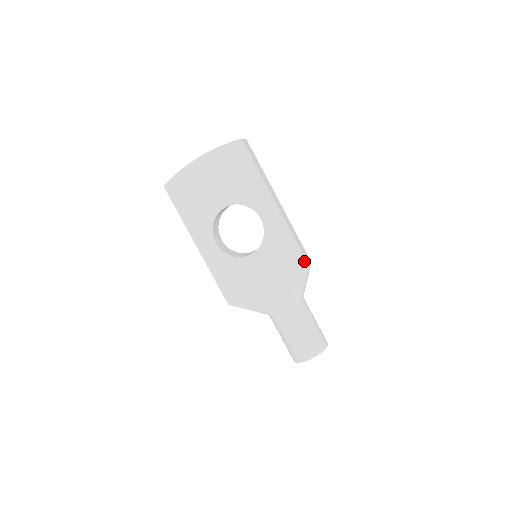
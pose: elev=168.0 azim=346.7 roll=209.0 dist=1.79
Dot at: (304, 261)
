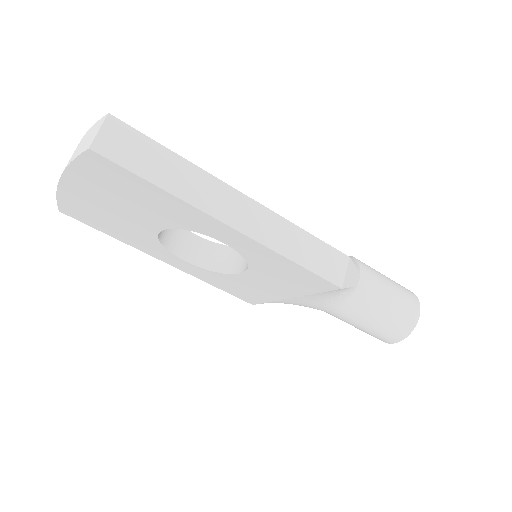
Dot at: (330, 284)
